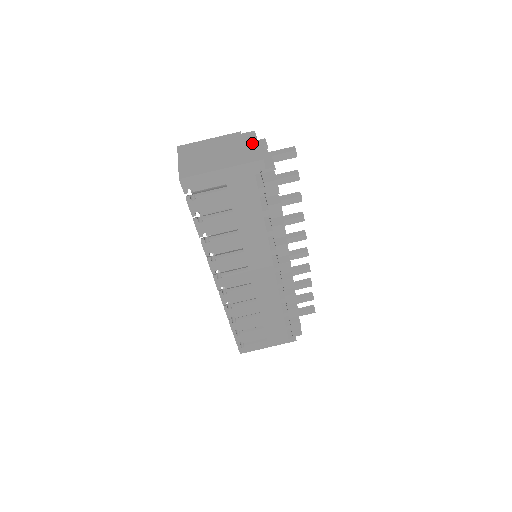
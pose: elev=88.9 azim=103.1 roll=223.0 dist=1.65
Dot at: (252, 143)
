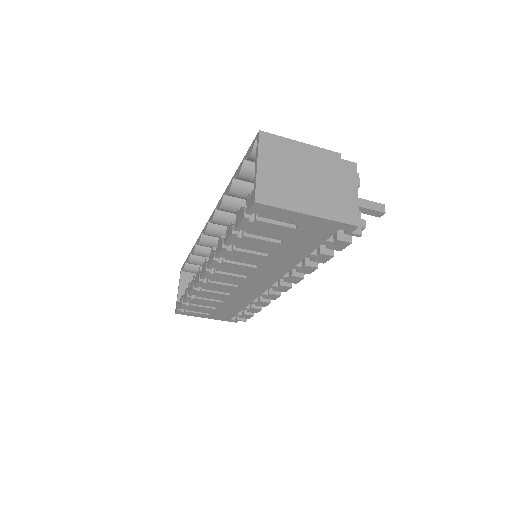
Dot at: (351, 186)
